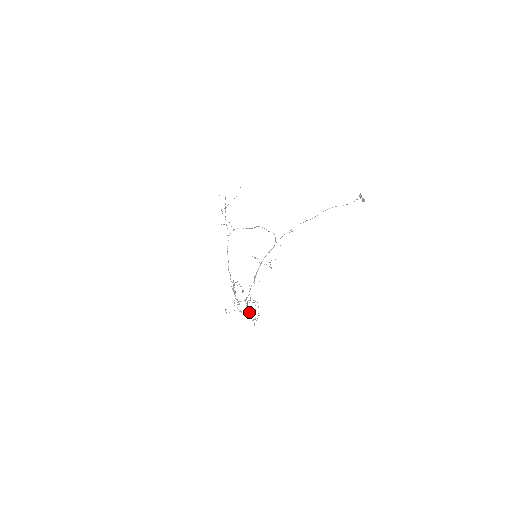
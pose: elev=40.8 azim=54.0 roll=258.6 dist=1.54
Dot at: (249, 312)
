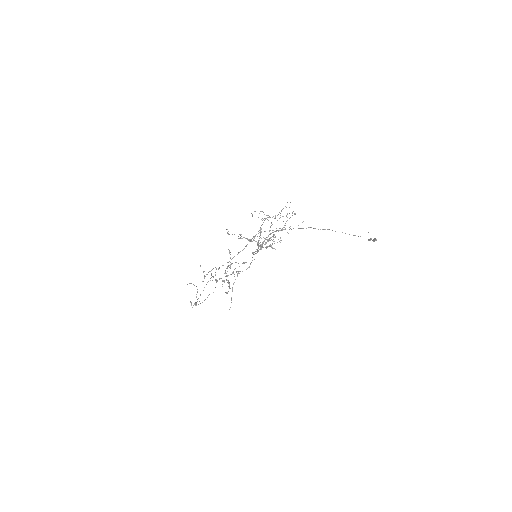
Dot at: (268, 217)
